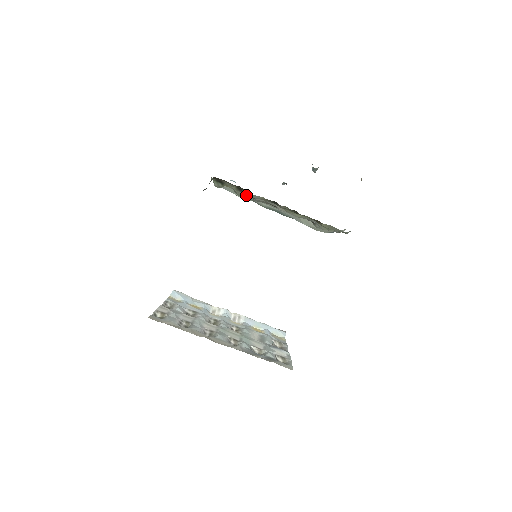
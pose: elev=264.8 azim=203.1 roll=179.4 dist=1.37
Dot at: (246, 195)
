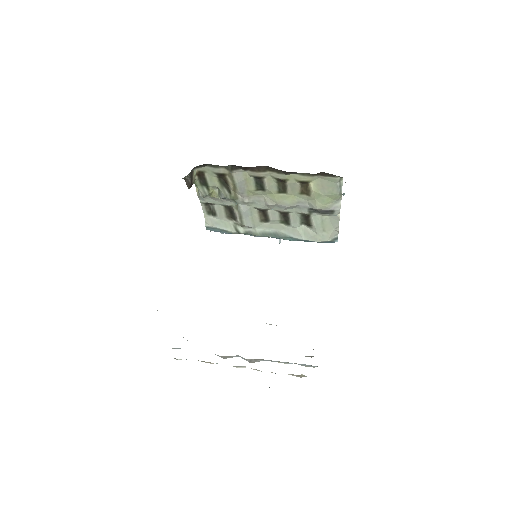
Dot at: (232, 194)
